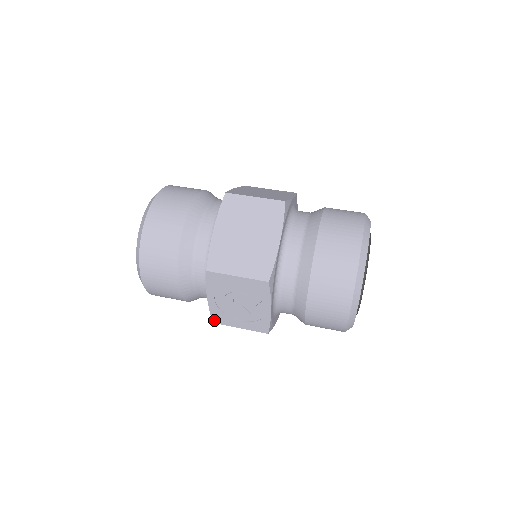
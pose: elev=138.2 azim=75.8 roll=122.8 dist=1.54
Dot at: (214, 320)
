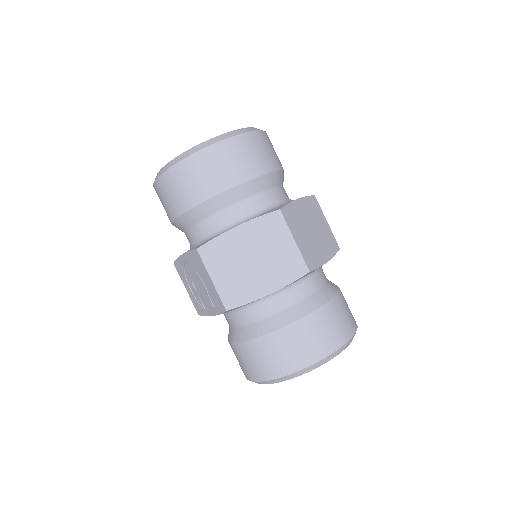
Dot at: (175, 263)
